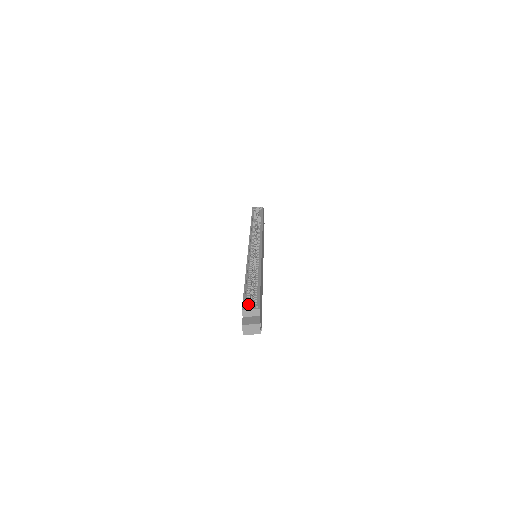
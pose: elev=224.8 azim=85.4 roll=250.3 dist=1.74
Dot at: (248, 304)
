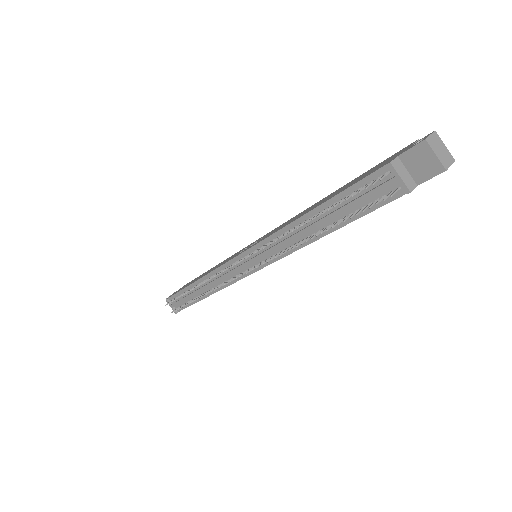
Dot at: occluded
